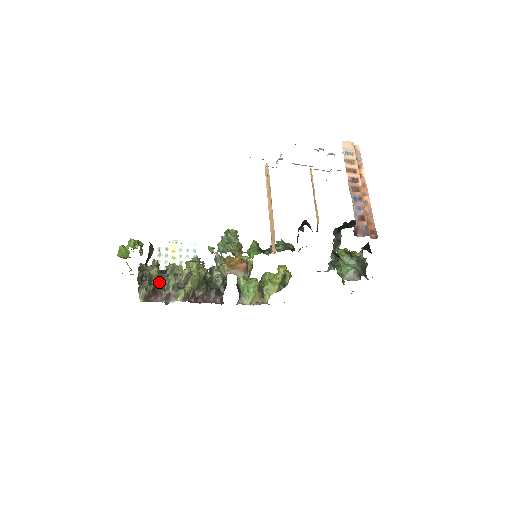
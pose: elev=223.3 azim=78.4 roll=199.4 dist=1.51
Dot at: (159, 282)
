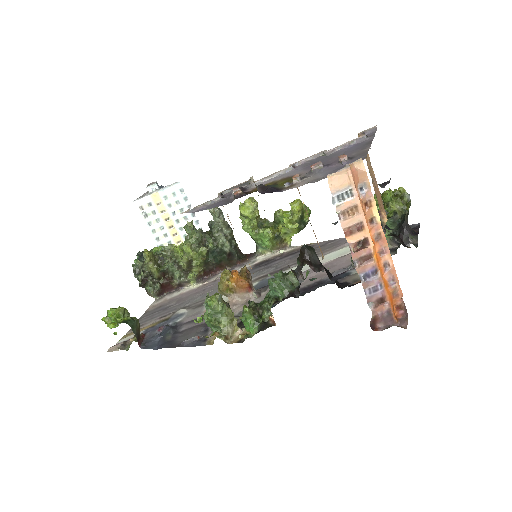
Dot at: (163, 276)
